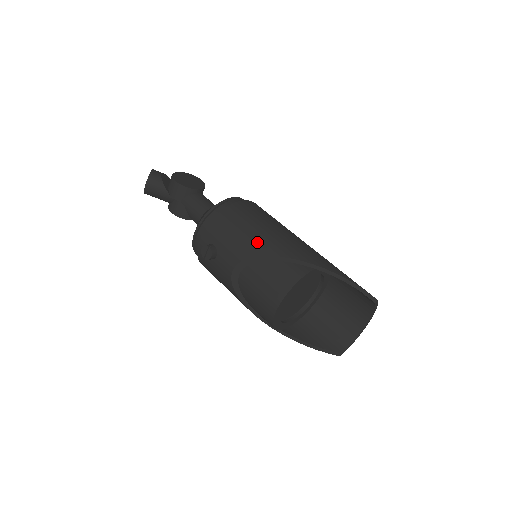
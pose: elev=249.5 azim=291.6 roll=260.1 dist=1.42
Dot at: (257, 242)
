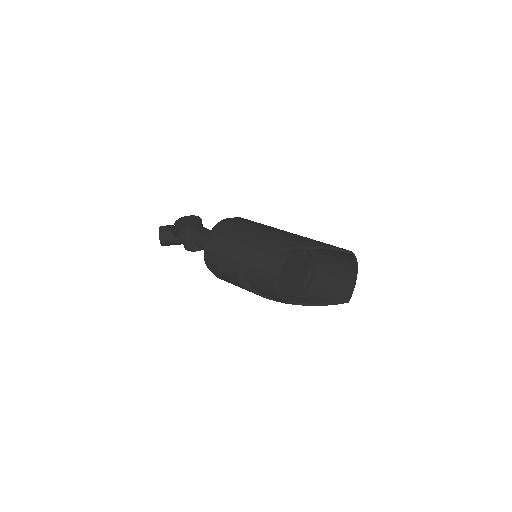
Dot at: (245, 249)
